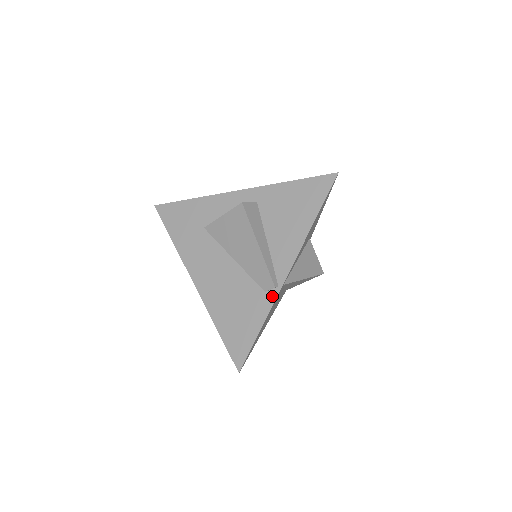
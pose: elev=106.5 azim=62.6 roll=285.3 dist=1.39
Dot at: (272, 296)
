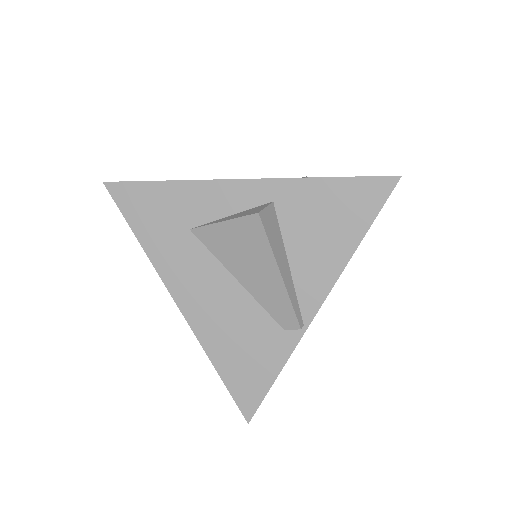
Dot at: (295, 337)
